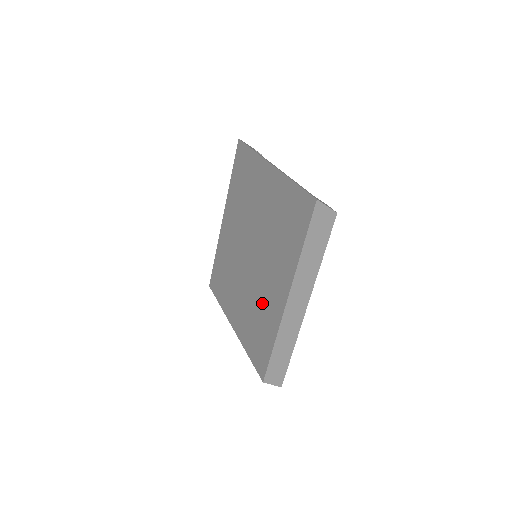
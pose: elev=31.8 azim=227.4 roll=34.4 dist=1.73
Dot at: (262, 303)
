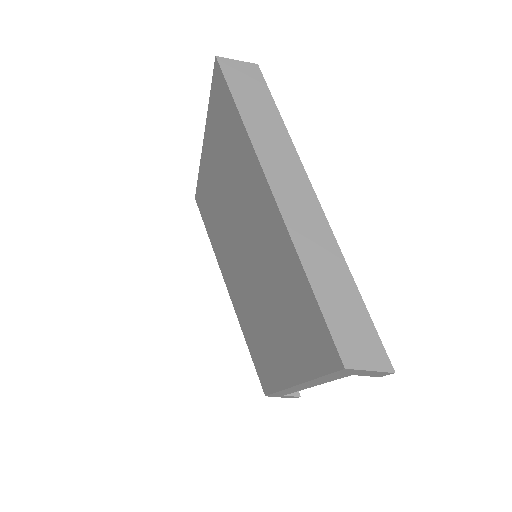
Dot at: (274, 268)
